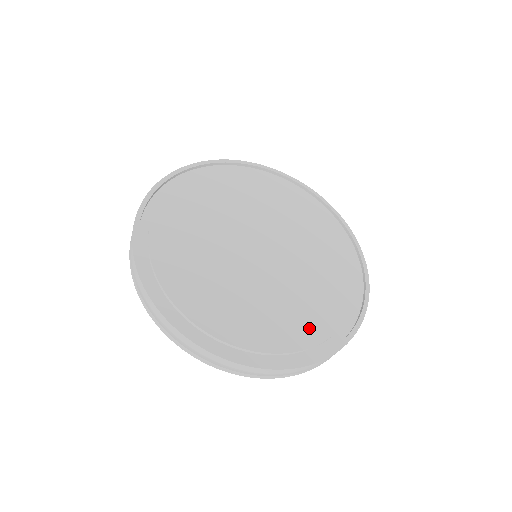
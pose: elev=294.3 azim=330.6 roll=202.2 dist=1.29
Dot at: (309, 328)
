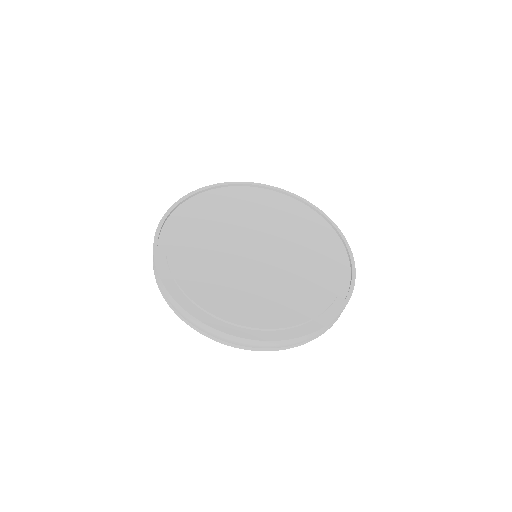
Dot at: (331, 271)
